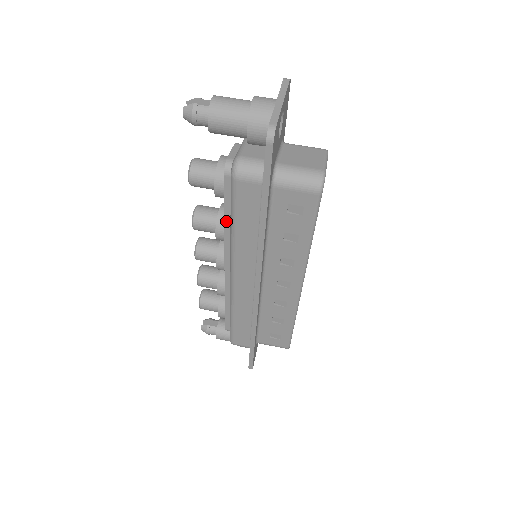
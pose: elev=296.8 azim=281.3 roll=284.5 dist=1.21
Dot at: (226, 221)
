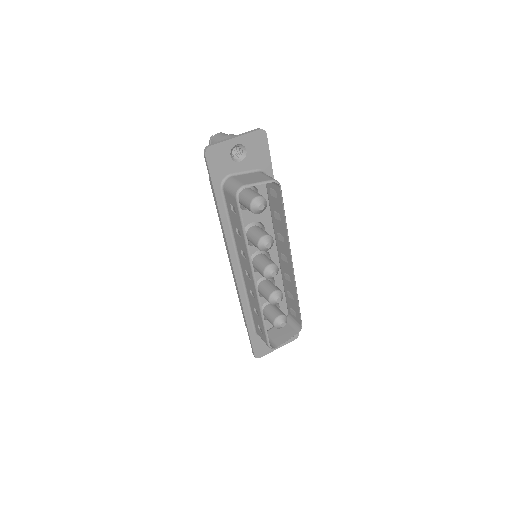
Dot at: occluded
